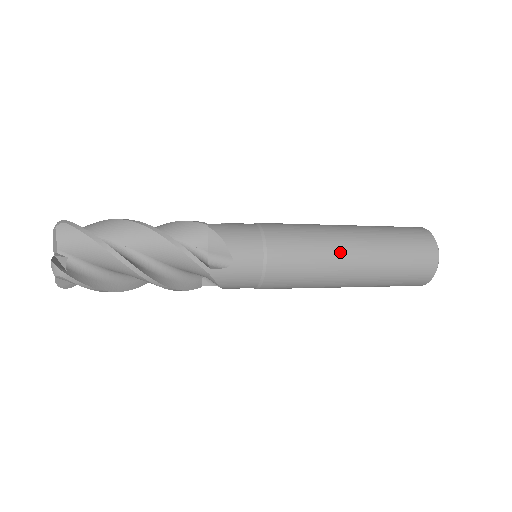
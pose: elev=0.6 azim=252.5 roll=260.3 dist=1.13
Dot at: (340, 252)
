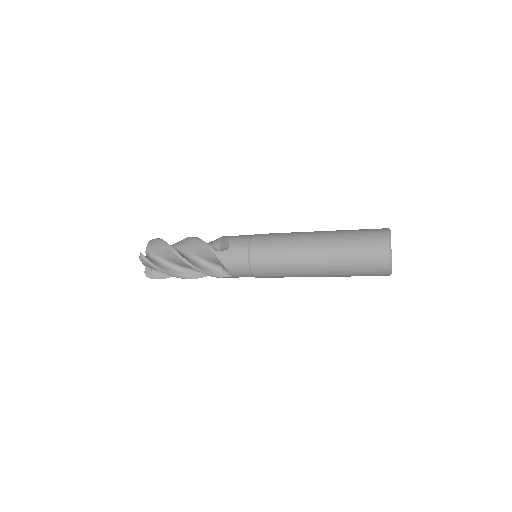
Dot at: (302, 238)
